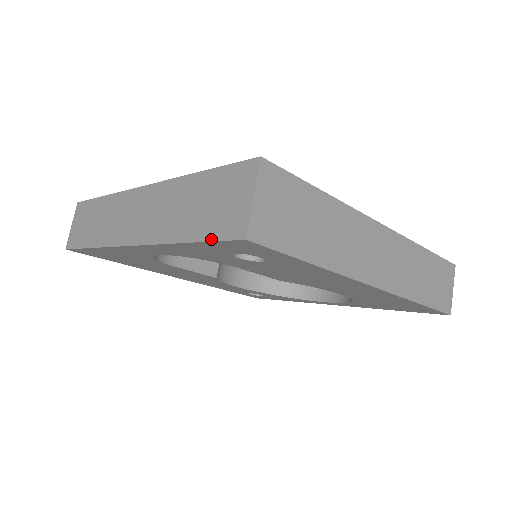
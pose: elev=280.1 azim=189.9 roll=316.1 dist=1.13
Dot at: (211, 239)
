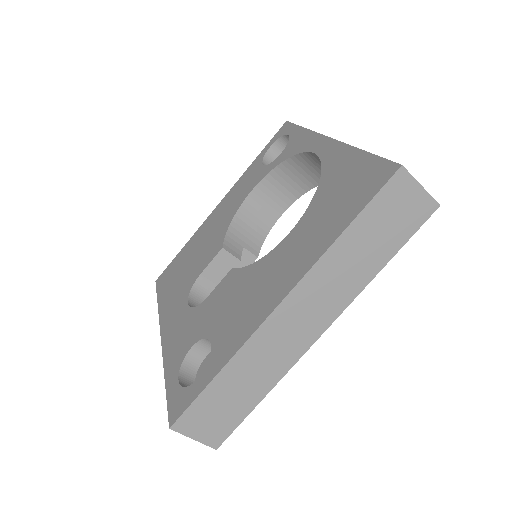
Dot at: occluded
